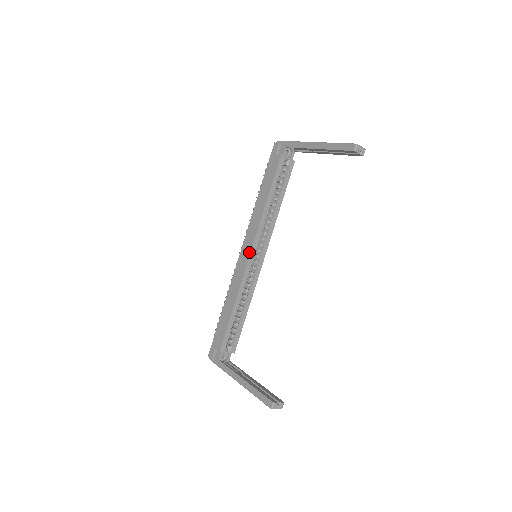
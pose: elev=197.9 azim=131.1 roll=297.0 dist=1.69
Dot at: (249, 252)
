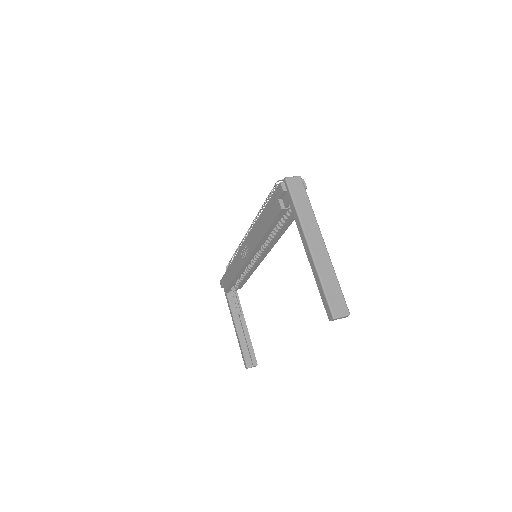
Dot at: (247, 257)
